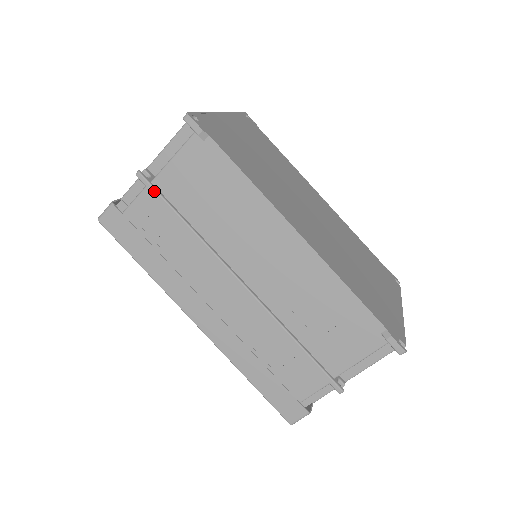
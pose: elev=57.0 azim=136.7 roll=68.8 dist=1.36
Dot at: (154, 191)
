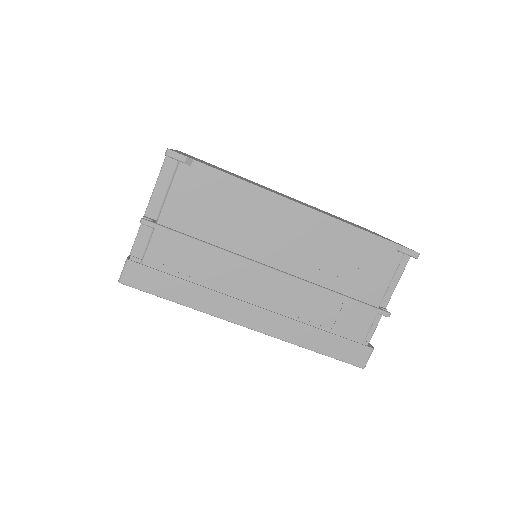
Dot at: (164, 229)
